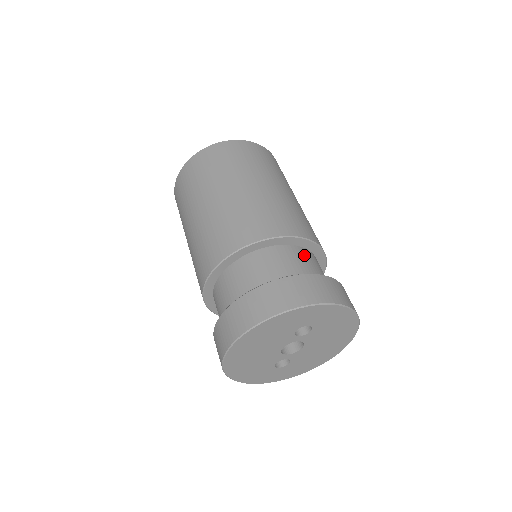
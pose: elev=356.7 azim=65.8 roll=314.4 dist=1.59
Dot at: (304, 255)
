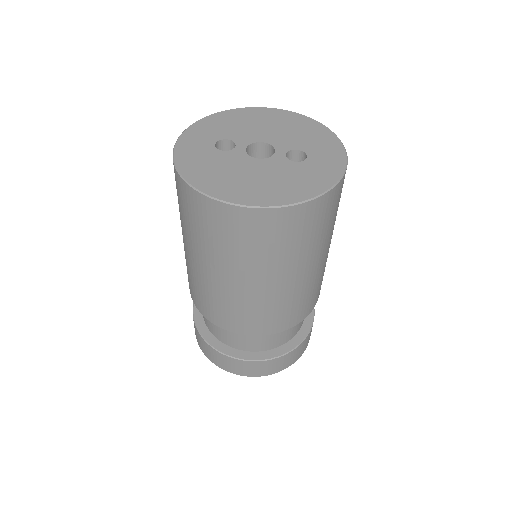
Dot at: occluded
